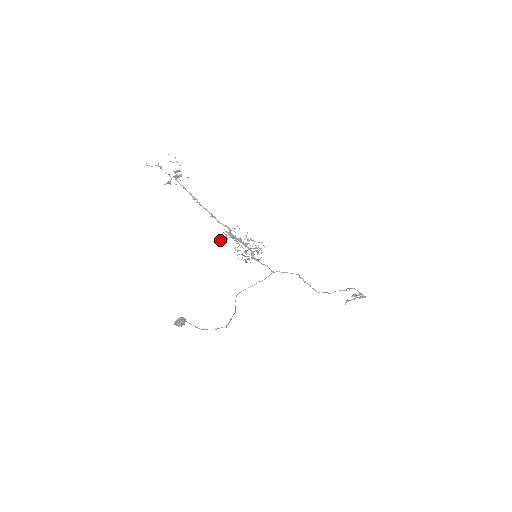
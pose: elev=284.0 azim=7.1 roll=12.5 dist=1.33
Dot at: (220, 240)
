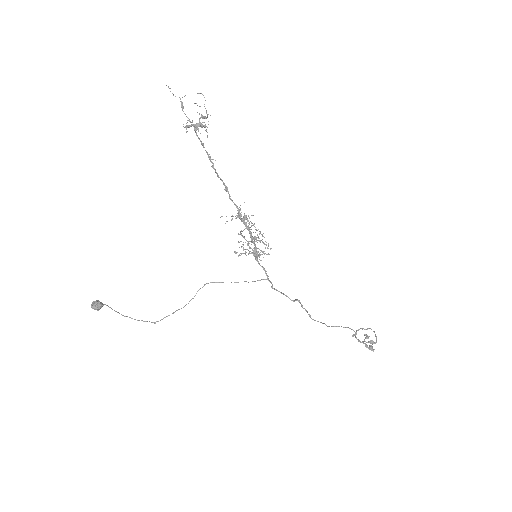
Dot at: occluded
